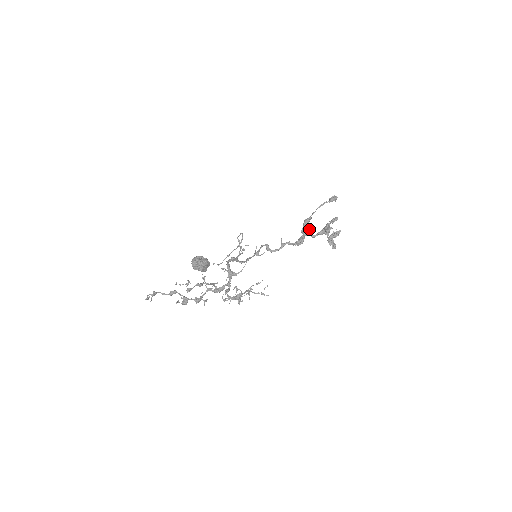
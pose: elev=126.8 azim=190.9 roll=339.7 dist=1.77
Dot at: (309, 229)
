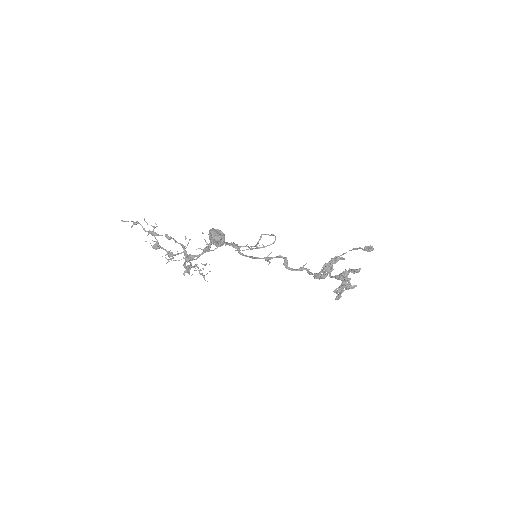
Dot at: occluded
